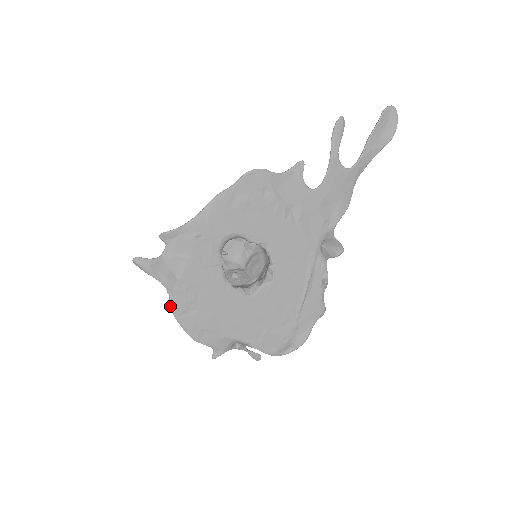
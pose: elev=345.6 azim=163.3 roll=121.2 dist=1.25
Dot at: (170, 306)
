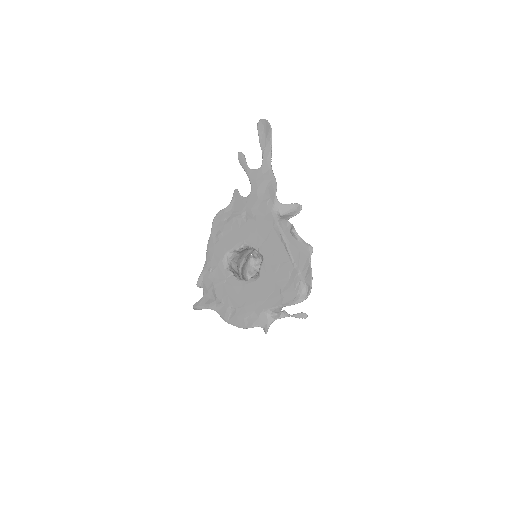
Dot at: occluded
